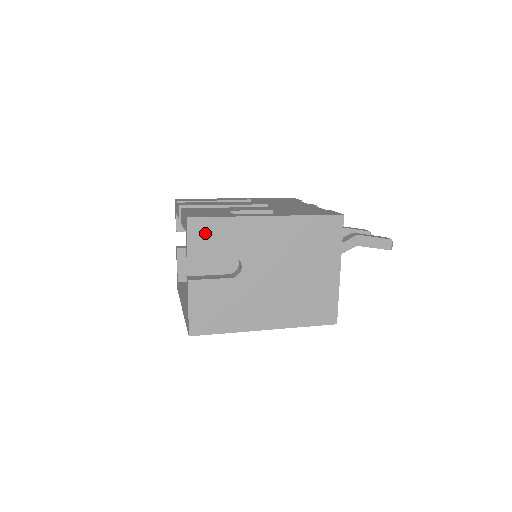
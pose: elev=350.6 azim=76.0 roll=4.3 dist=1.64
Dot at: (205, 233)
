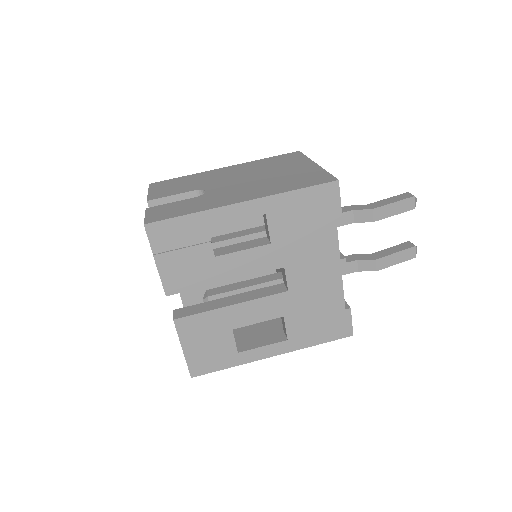
Dot at: occluded
